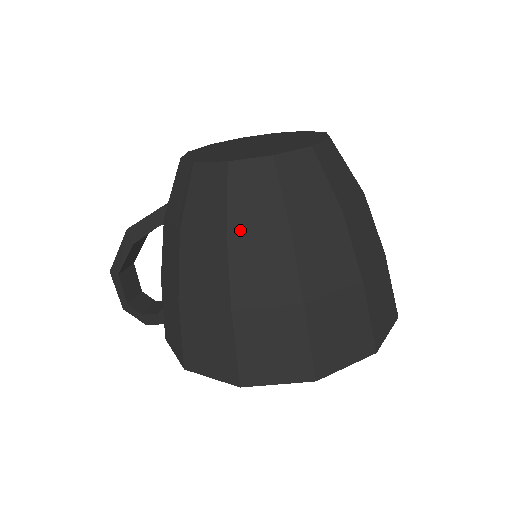
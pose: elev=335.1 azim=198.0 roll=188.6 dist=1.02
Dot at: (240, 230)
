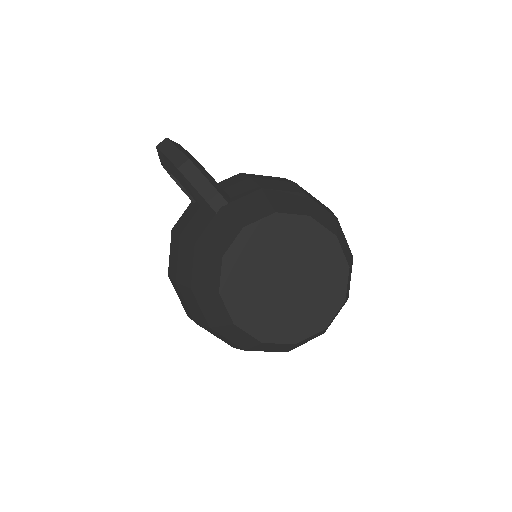
Dot at: (218, 333)
